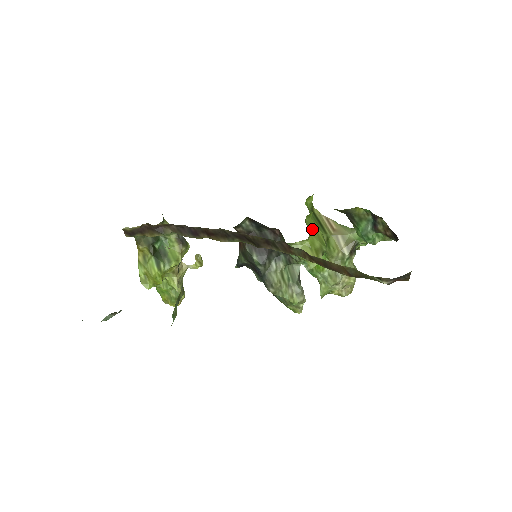
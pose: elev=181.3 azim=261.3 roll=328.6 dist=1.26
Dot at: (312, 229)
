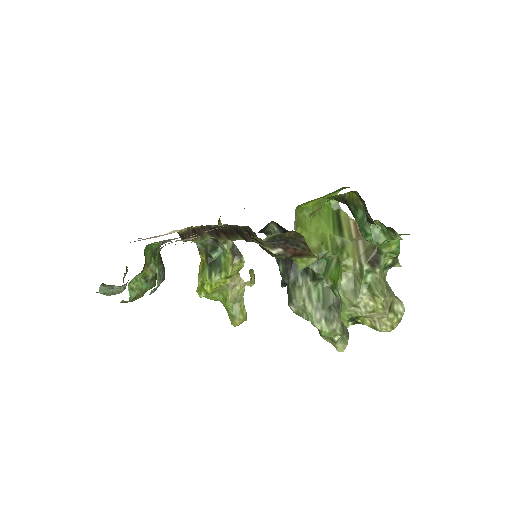
Dot at: (315, 227)
